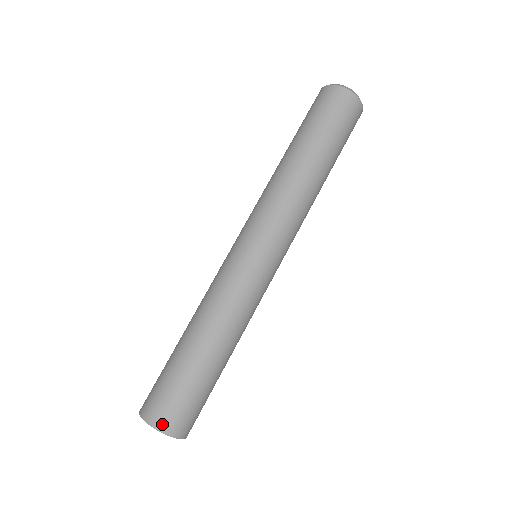
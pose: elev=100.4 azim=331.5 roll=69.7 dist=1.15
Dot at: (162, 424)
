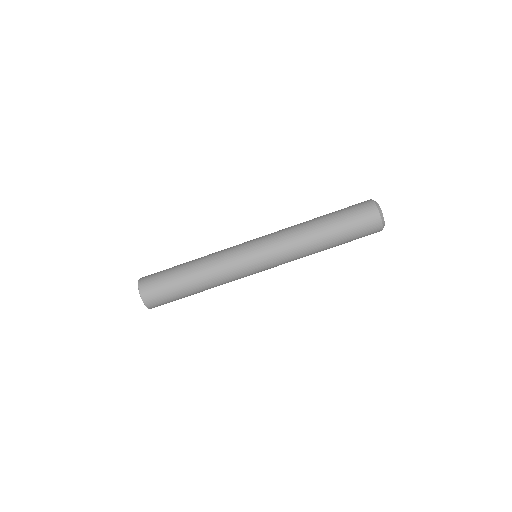
Dot at: (147, 301)
